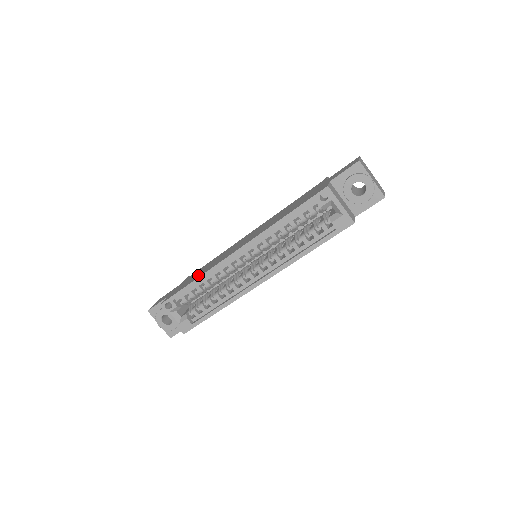
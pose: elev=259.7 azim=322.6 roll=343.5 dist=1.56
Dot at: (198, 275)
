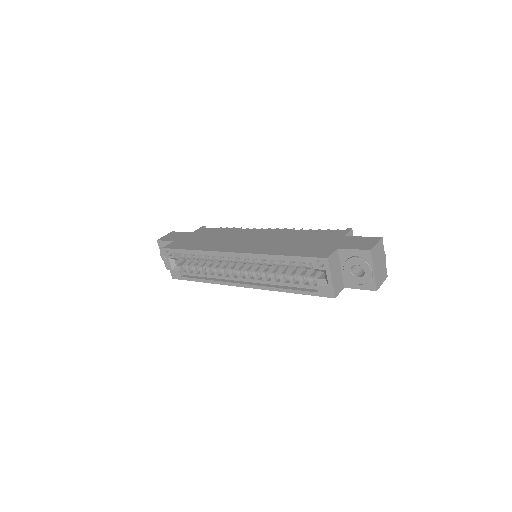
Dot at: (202, 244)
